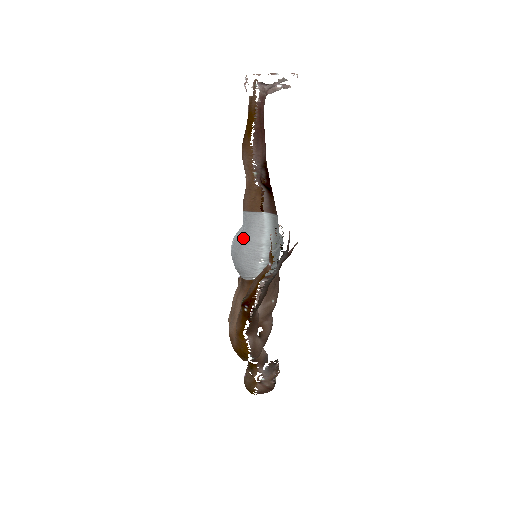
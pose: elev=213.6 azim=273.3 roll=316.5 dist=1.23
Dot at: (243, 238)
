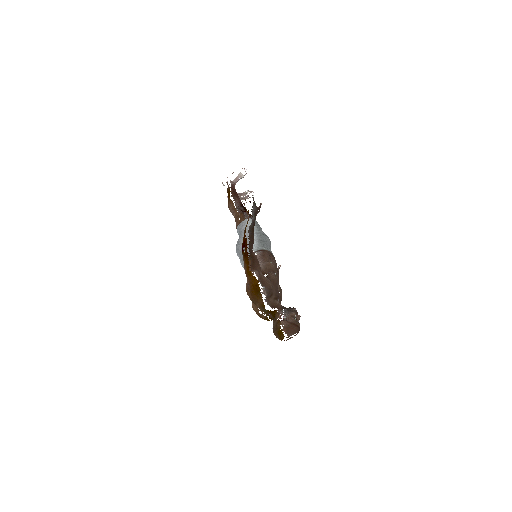
Dot at: (239, 237)
